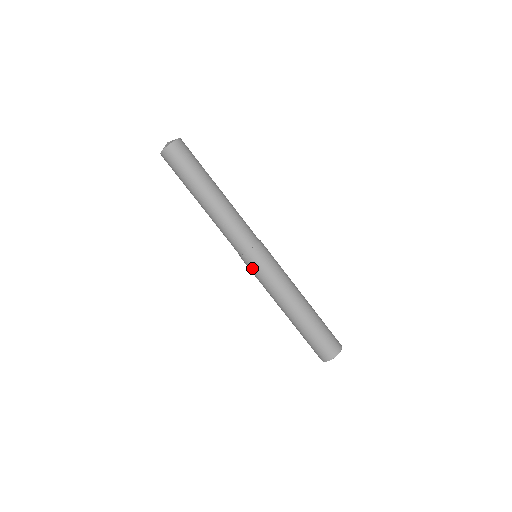
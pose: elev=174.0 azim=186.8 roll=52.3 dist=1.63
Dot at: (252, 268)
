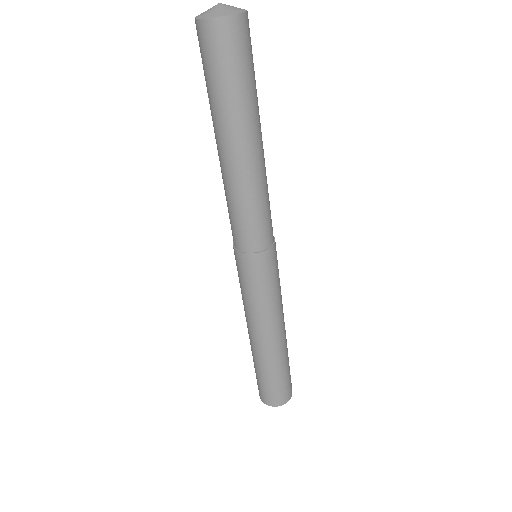
Dot at: (243, 274)
